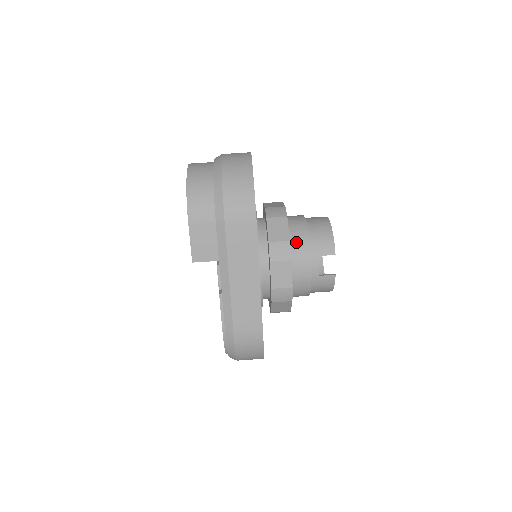
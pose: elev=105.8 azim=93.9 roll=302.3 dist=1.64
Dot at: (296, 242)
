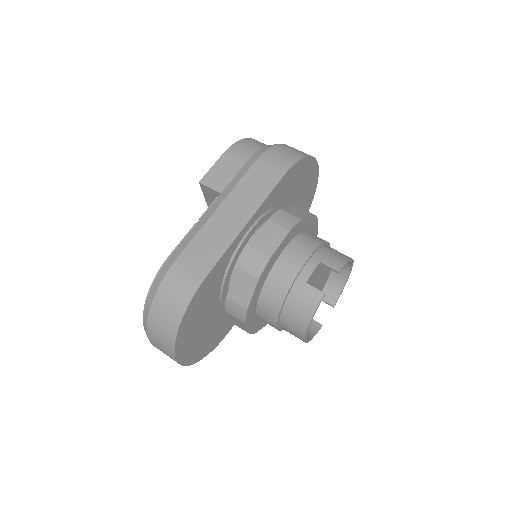
Dot at: (306, 238)
